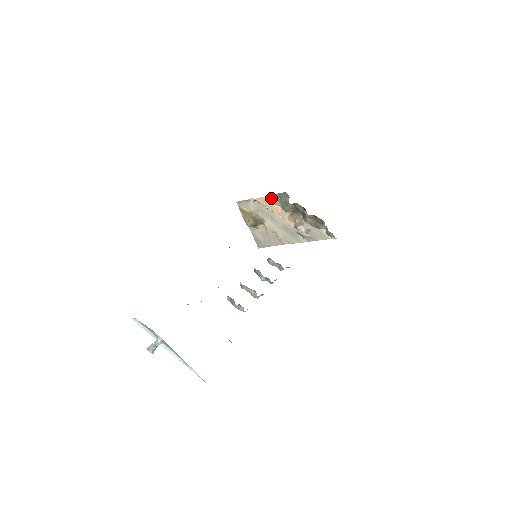
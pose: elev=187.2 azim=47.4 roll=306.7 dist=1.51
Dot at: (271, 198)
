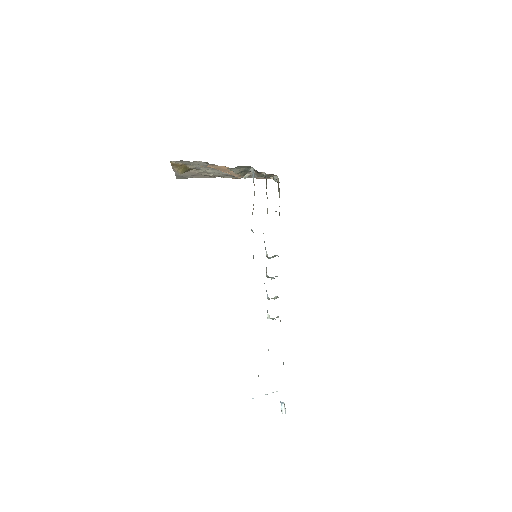
Dot at: (231, 169)
